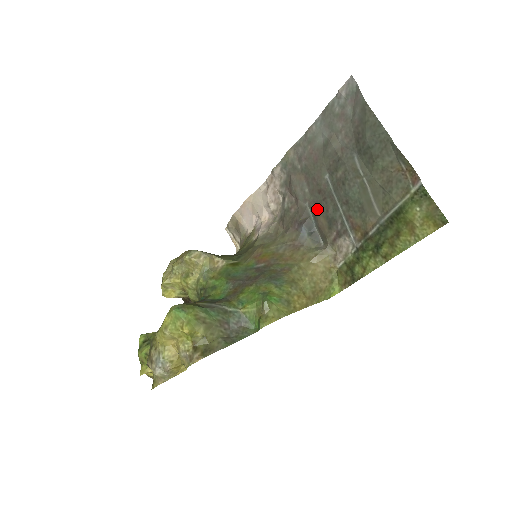
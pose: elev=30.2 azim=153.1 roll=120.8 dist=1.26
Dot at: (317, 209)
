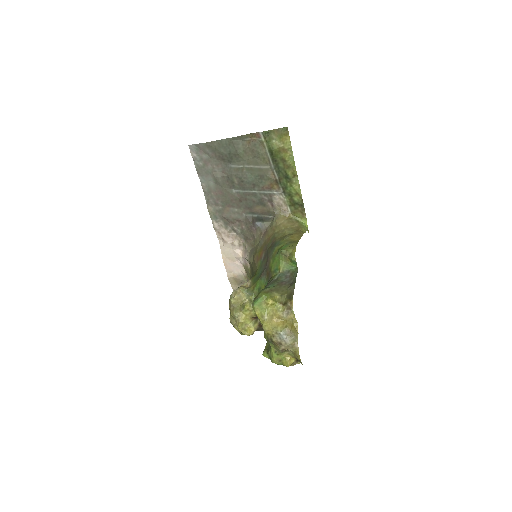
Dot at: (250, 208)
